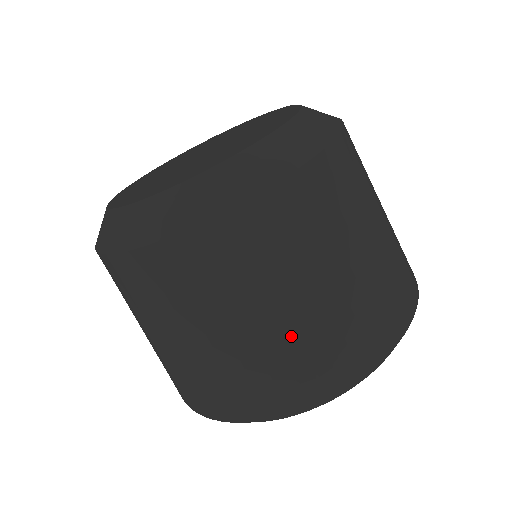
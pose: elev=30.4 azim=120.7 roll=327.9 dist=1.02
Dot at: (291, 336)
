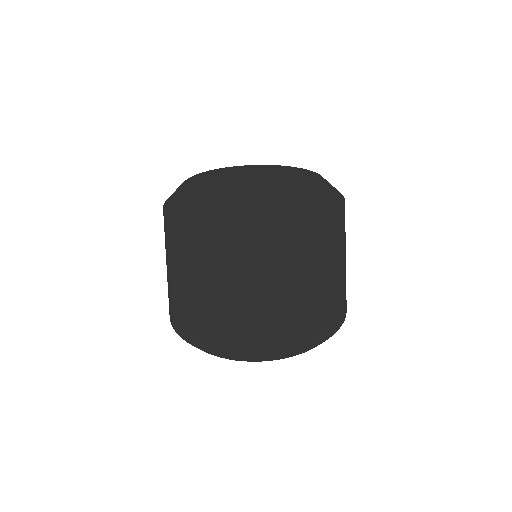
Dot at: (292, 310)
